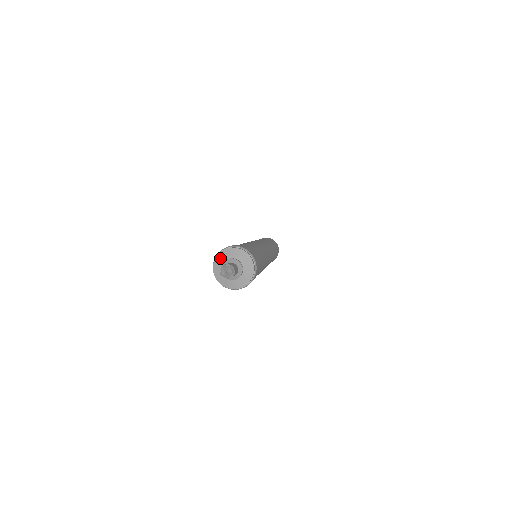
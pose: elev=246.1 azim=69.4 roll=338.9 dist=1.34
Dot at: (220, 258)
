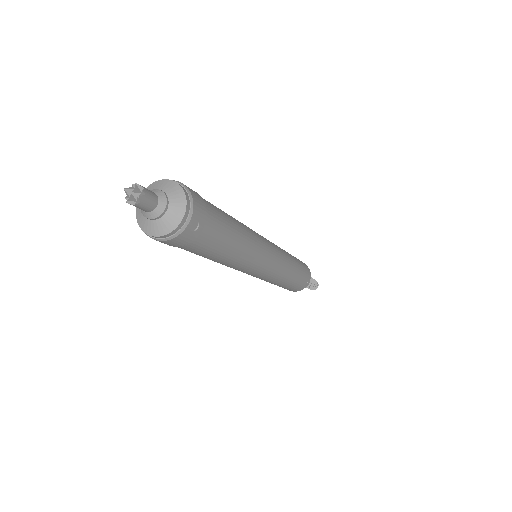
Dot at: (138, 210)
